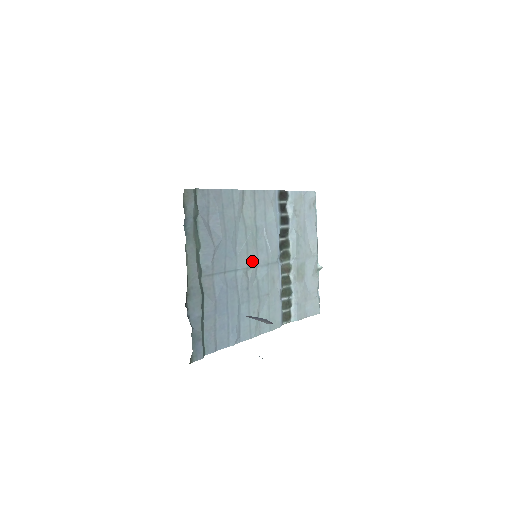
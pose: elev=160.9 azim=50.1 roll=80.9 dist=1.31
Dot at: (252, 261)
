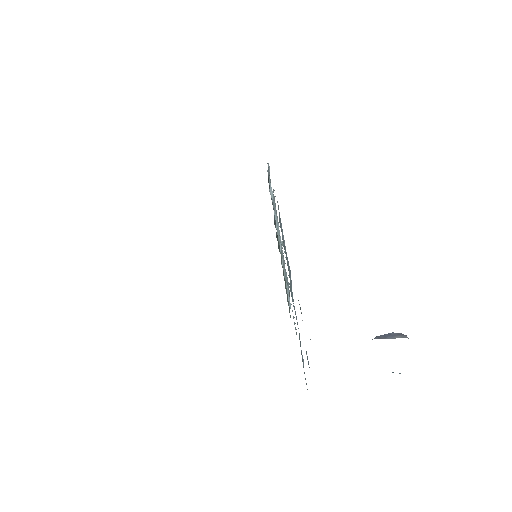
Dot at: occluded
